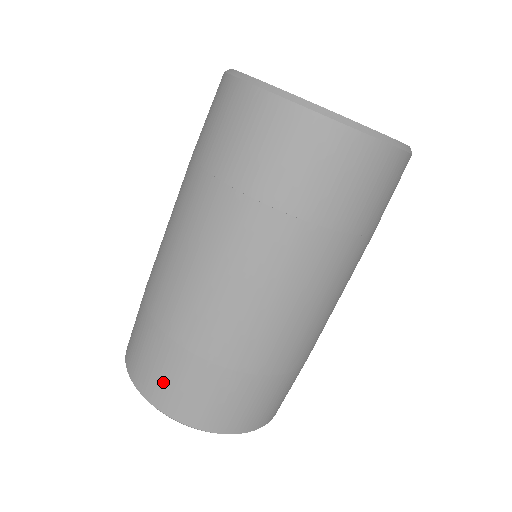
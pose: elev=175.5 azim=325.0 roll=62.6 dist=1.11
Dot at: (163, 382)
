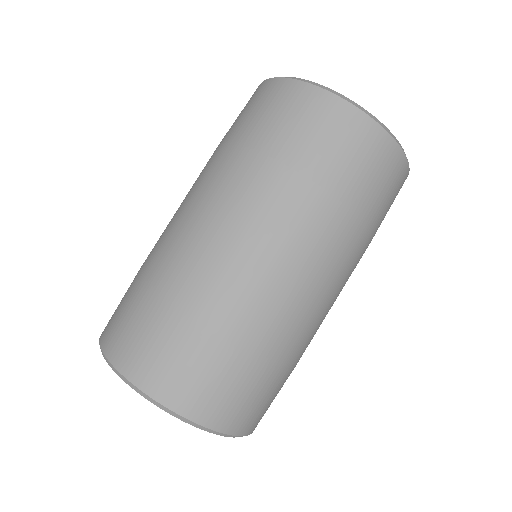
Dot at: (168, 364)
